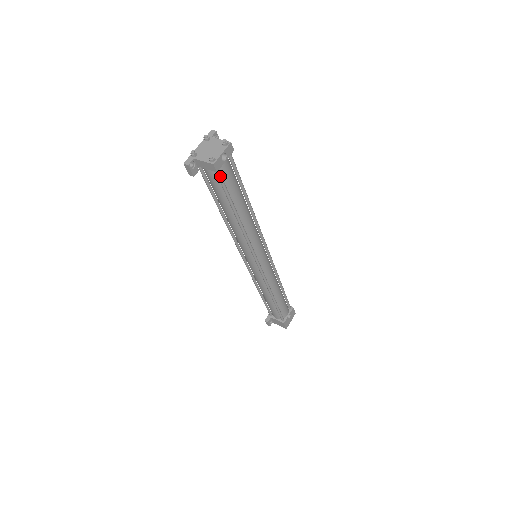
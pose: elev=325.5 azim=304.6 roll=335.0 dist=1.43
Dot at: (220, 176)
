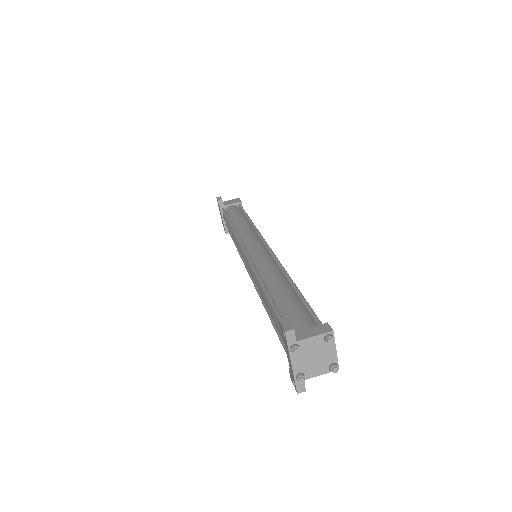
Dot at: occluded
